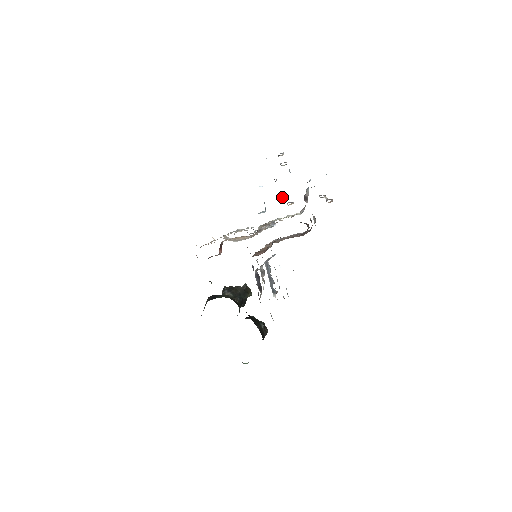
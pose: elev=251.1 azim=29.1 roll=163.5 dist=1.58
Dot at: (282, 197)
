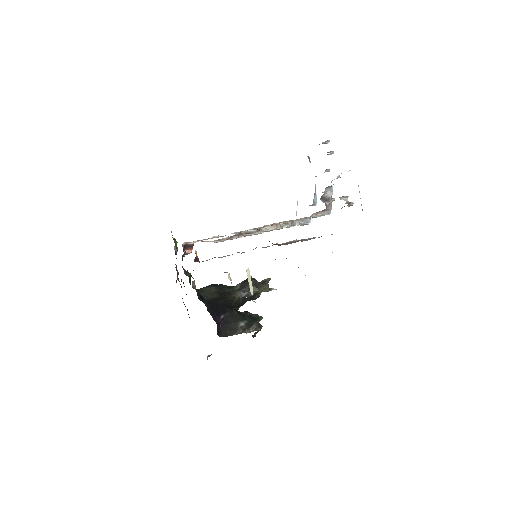
Dot at: occluded
